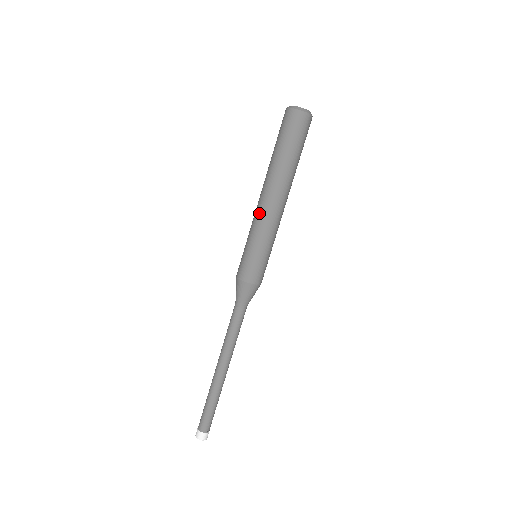
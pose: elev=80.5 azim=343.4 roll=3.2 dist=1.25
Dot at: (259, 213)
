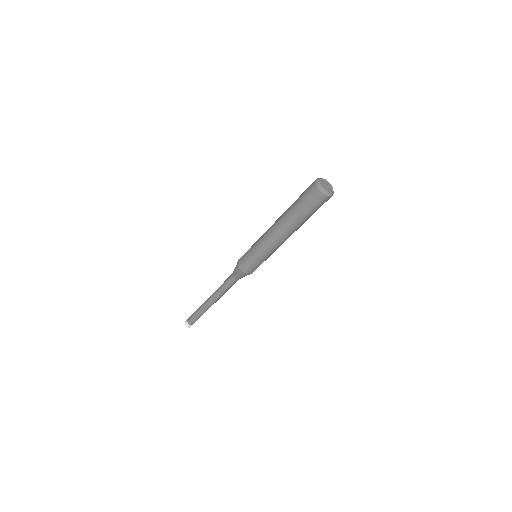
Dot at: (272, 245)
